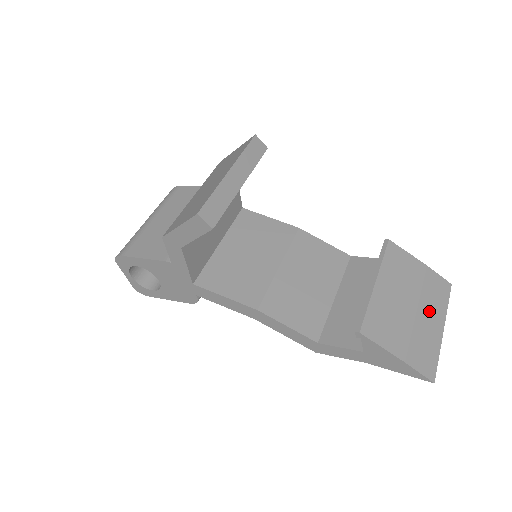
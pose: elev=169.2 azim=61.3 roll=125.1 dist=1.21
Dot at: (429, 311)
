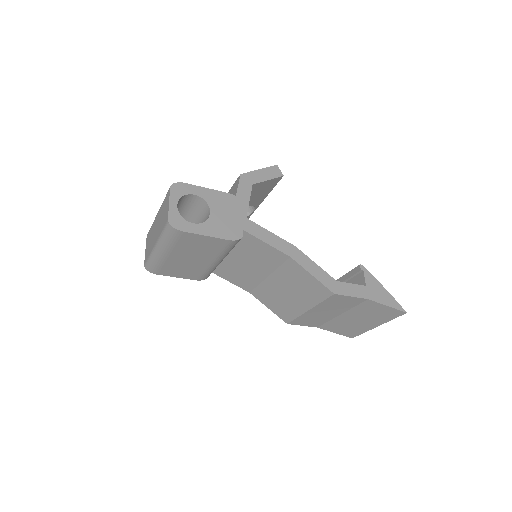
Dot at: occluded
